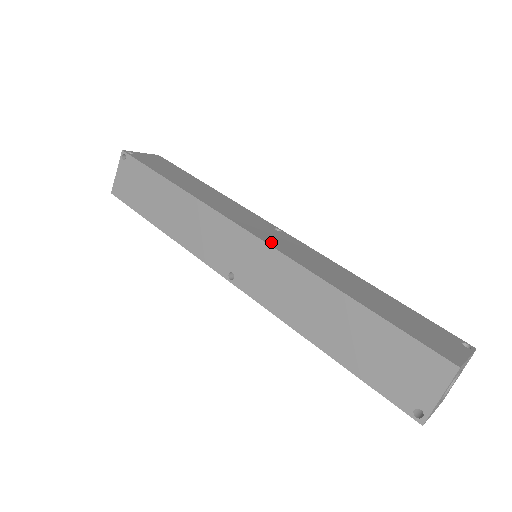
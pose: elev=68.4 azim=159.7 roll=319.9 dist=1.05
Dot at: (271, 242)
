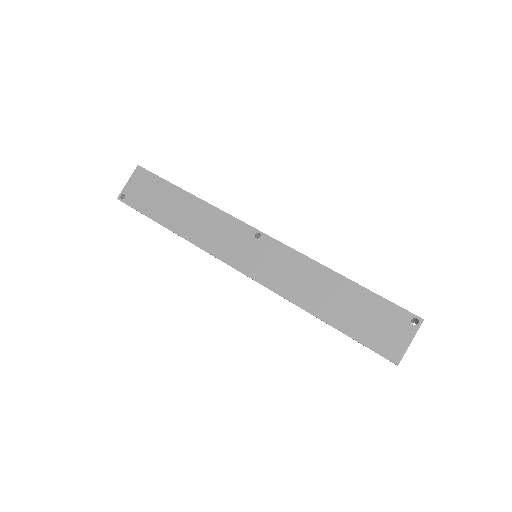
Dot at: (255, 274)
